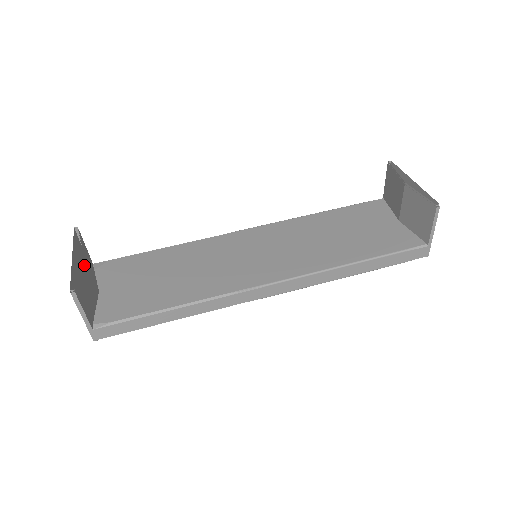
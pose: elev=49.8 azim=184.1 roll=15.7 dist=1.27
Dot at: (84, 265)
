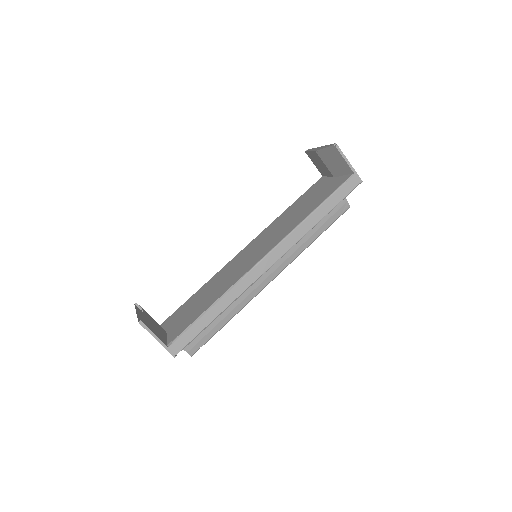
Dot at: (145, 313)
